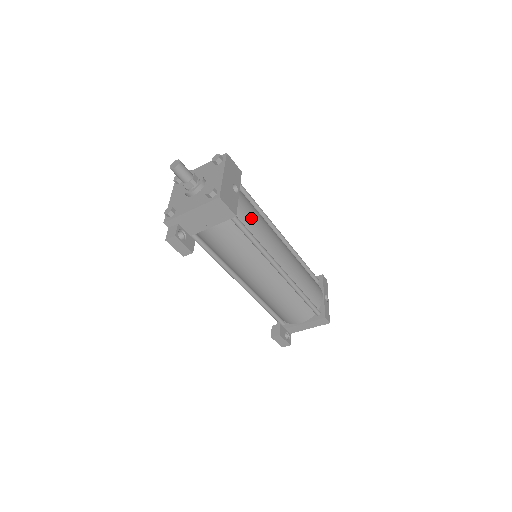
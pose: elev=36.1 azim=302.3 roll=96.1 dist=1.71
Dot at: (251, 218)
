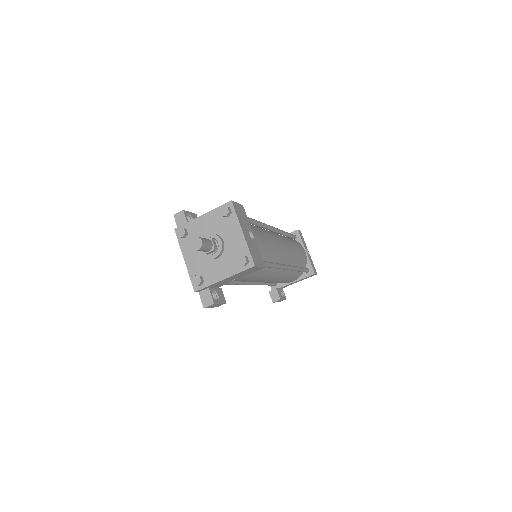
Dot at: (264, 248)
